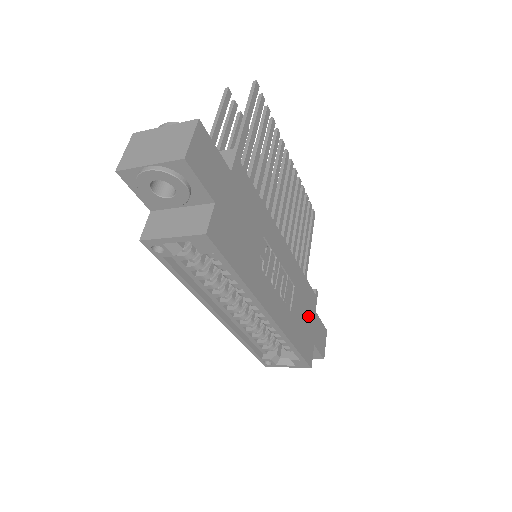
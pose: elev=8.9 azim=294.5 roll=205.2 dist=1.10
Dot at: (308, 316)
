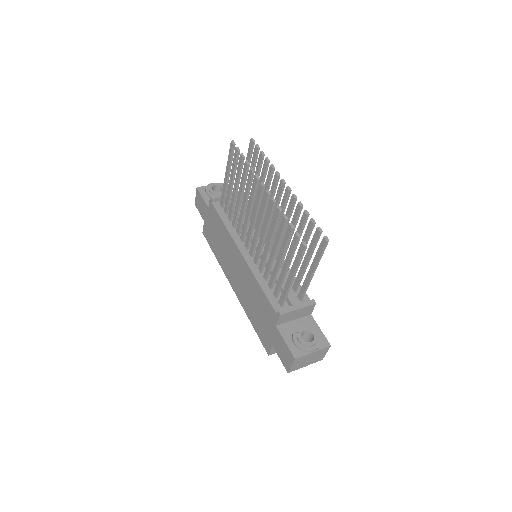
Dot at: occluded
